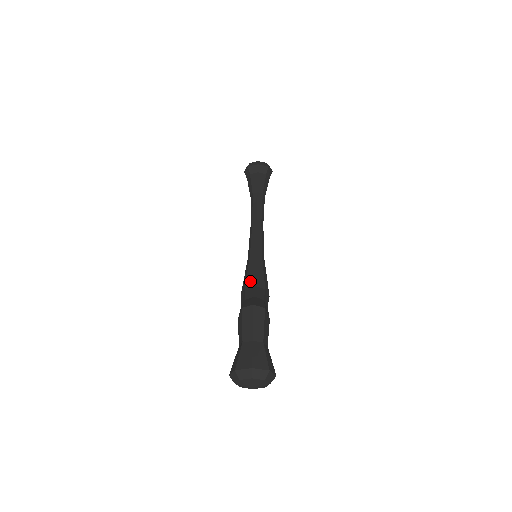
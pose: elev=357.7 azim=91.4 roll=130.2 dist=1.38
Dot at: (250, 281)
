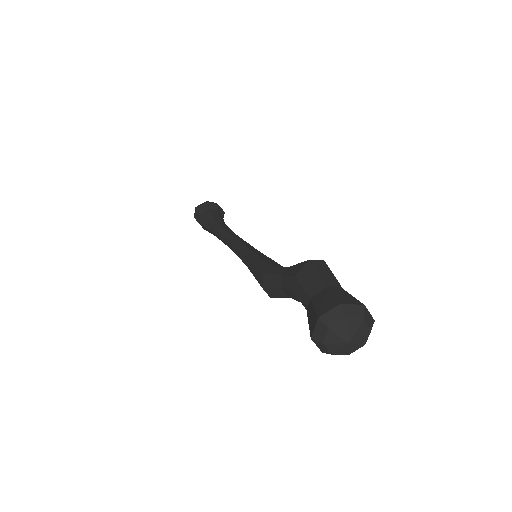
Dot at: (273, 263)
